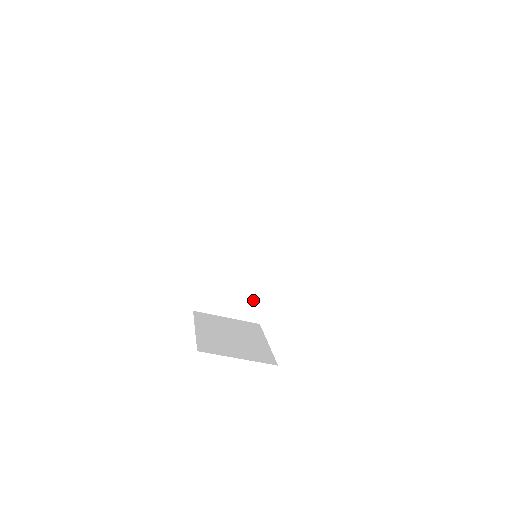
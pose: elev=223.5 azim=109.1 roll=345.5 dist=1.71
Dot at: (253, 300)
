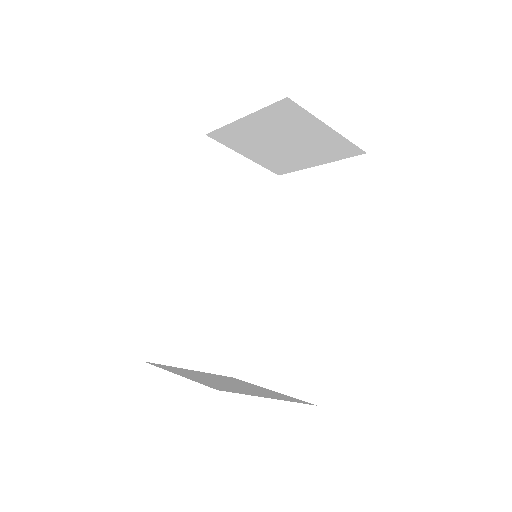
Dot at: (224, 340)
